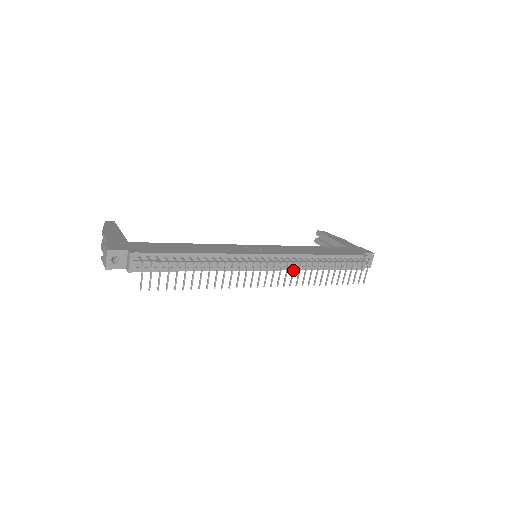
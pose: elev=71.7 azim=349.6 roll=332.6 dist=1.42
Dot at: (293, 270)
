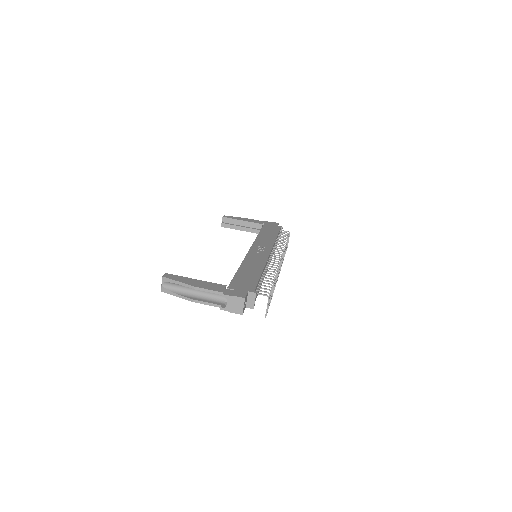
Dot at: occluded
